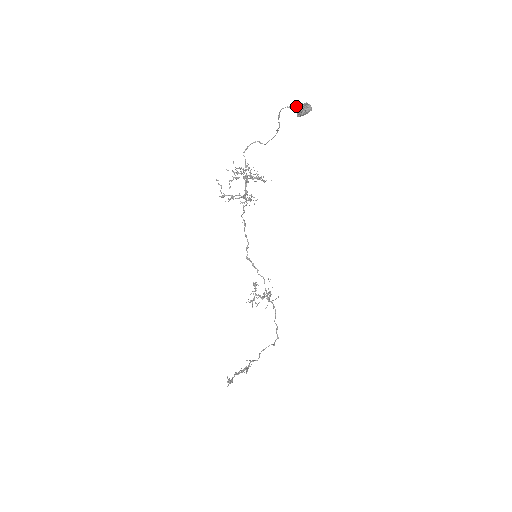
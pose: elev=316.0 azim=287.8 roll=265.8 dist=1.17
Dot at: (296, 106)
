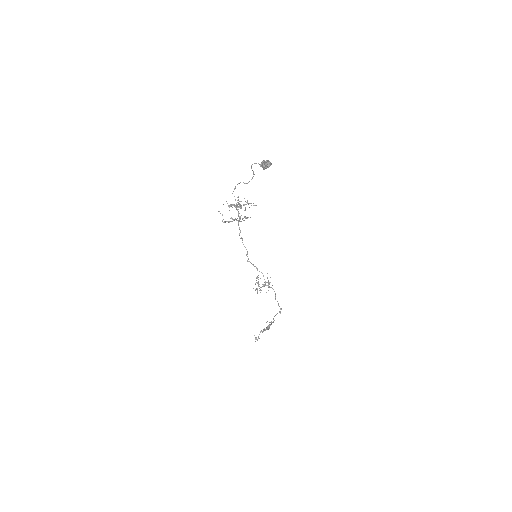
Dot at: (260, 164)
